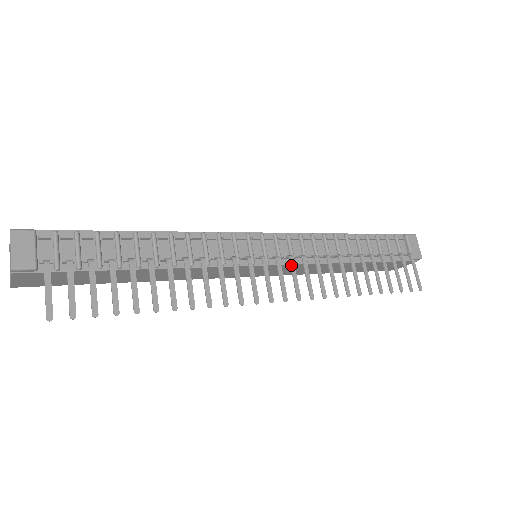
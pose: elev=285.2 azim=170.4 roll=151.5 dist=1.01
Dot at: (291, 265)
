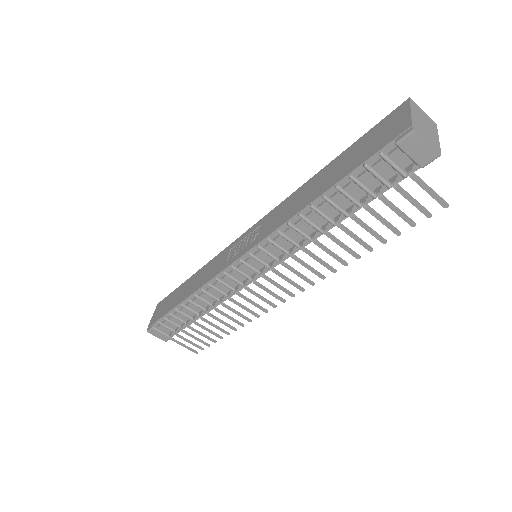
Dot at: occluded
